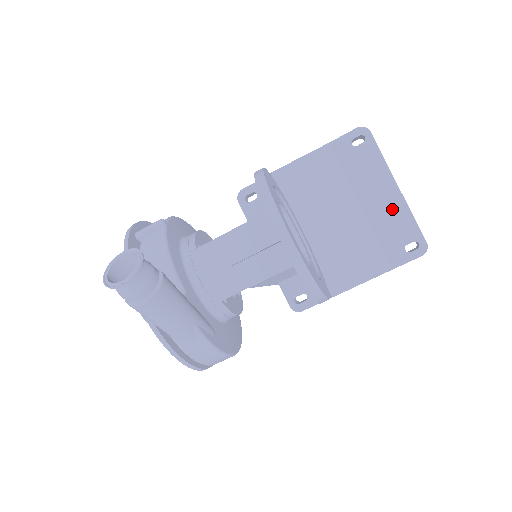
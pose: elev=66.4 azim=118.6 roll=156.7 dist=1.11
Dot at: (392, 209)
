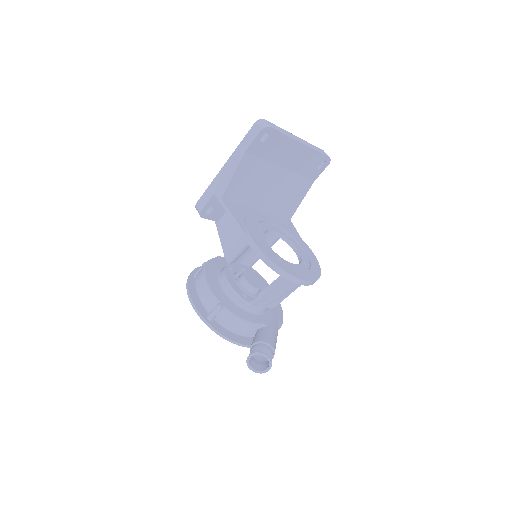
Dot at: (303, 156)
